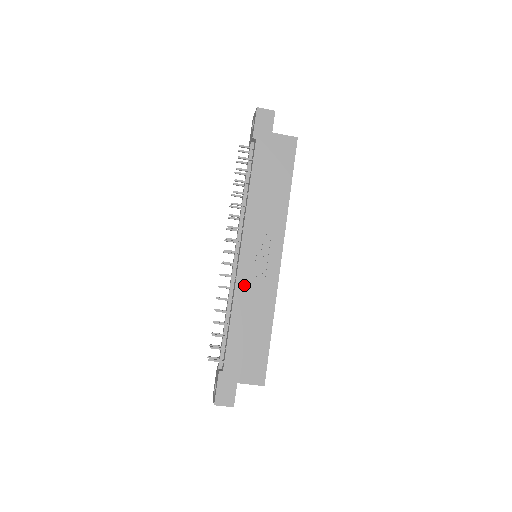
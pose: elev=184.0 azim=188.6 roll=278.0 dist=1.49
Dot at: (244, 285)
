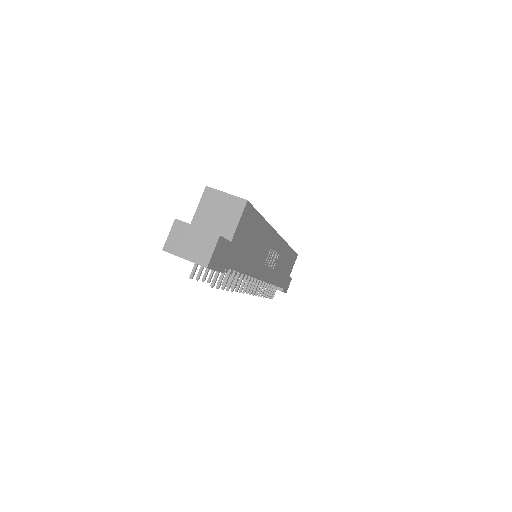
Dot at: (273, 275)
